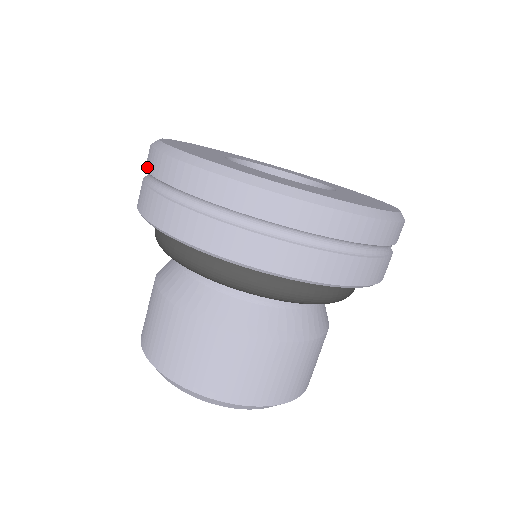
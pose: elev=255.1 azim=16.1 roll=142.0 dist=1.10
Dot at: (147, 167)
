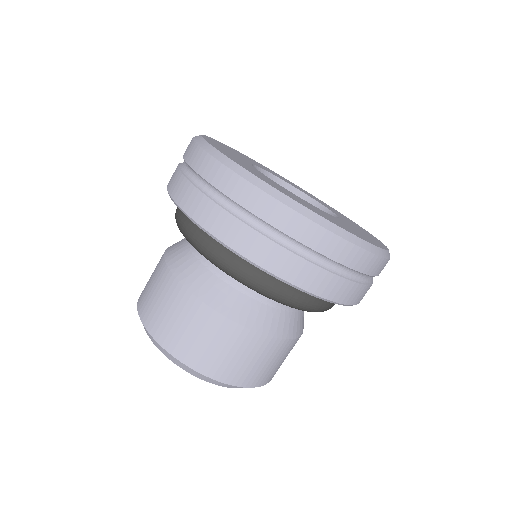
Dot at: (195, 166)
